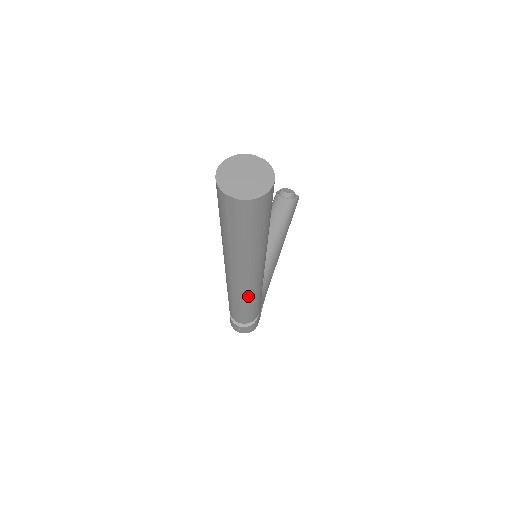
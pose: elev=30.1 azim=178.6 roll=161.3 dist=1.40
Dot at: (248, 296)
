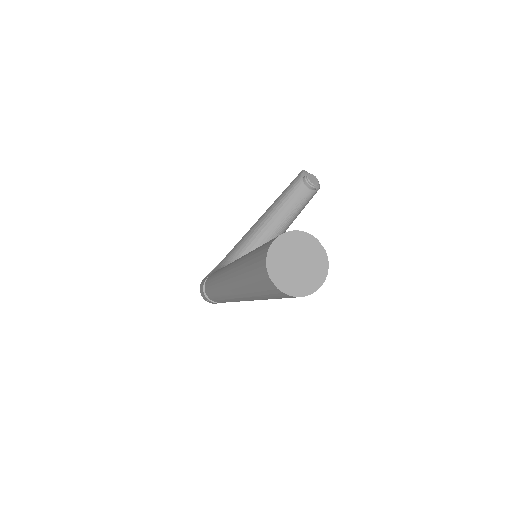
Dot at: (233, 301)
